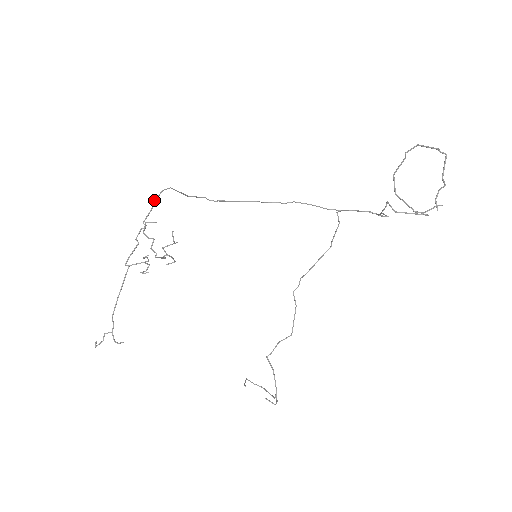
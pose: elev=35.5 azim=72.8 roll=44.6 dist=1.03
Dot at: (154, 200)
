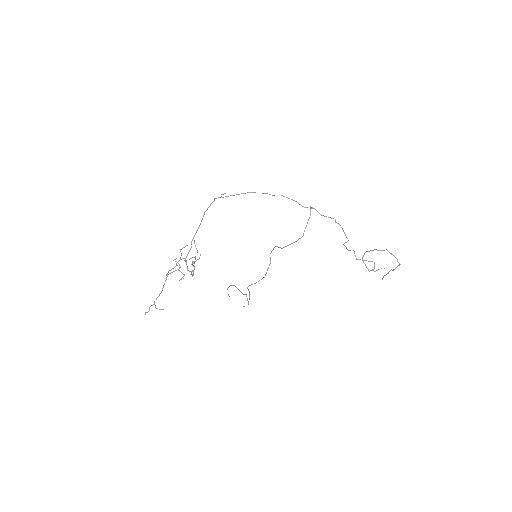
Dot at: (191, 242)
